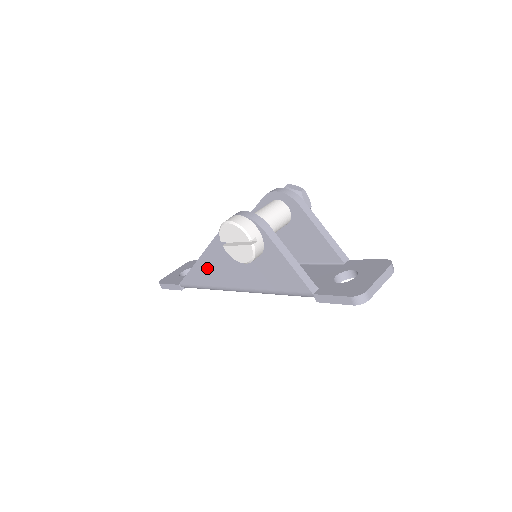
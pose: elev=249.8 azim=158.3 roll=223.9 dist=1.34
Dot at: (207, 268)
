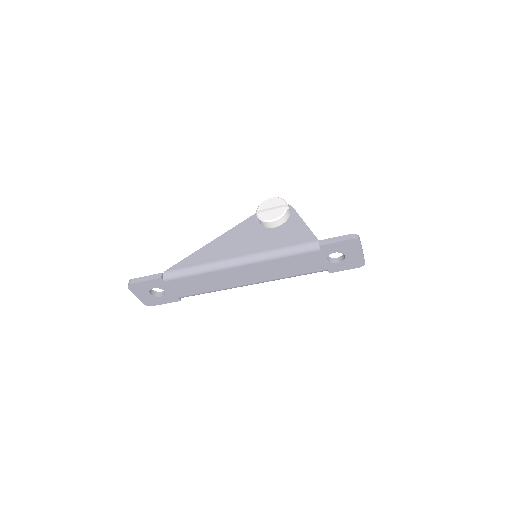
Dot at: (215, 247)
